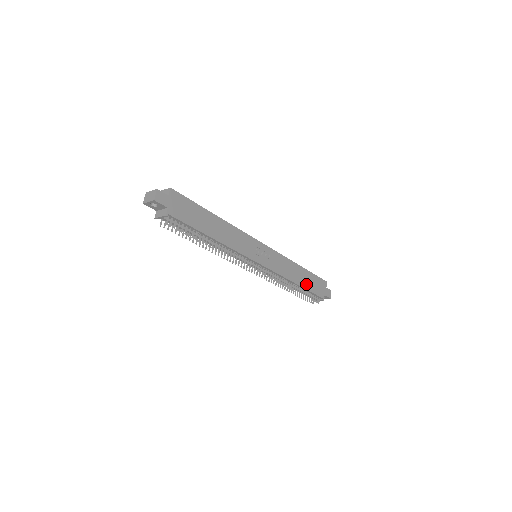
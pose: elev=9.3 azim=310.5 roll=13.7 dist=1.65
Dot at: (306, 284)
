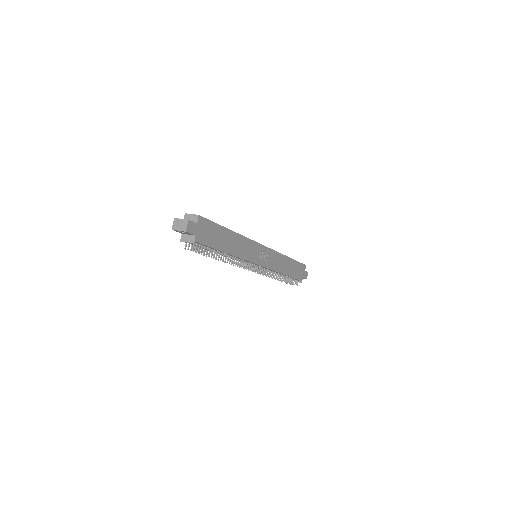
Dot at: (291, 272)
